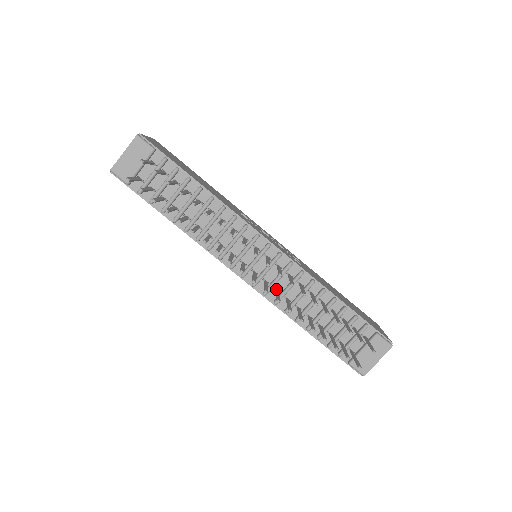
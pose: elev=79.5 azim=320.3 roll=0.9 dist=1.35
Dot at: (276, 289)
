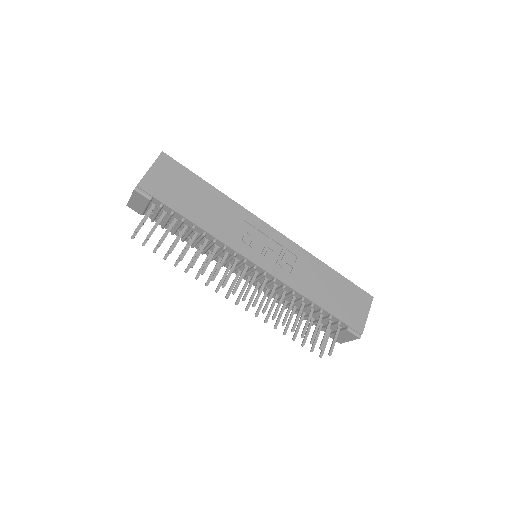
Dot at: (267, 290)
